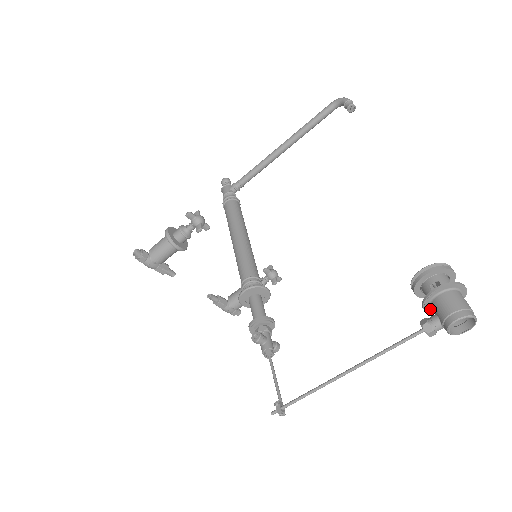
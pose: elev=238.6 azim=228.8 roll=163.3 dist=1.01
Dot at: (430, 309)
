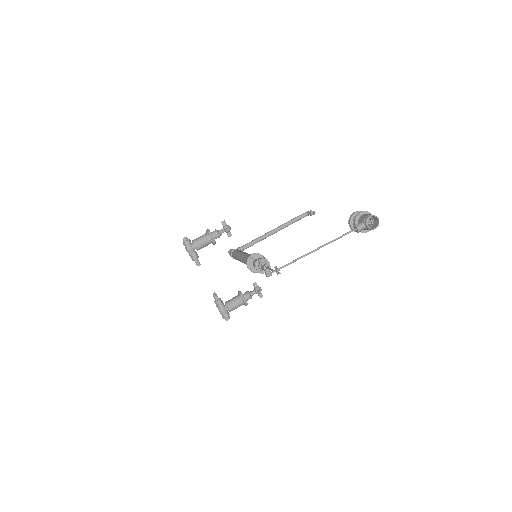
Dot at: occluded
